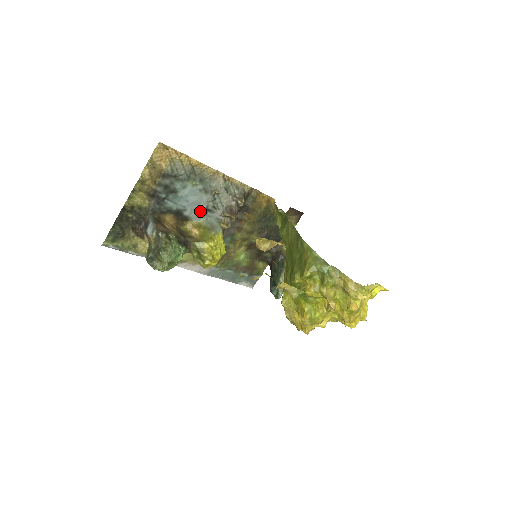
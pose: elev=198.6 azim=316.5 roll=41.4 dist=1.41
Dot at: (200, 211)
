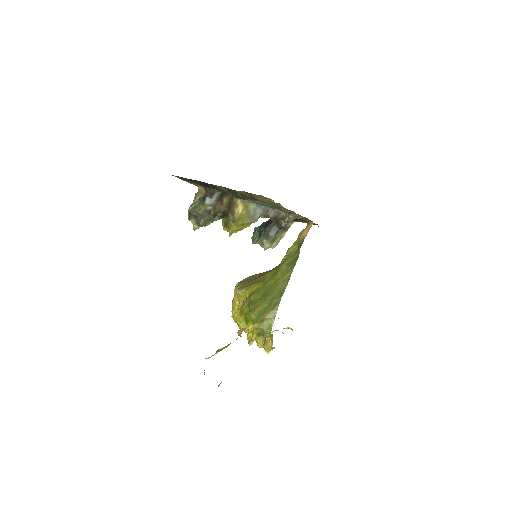
Dot at: occluded
